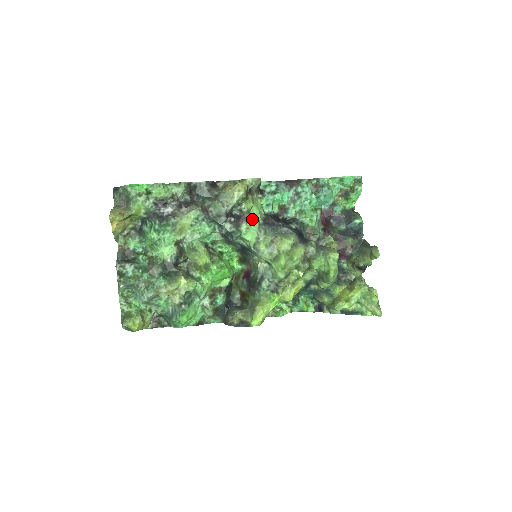
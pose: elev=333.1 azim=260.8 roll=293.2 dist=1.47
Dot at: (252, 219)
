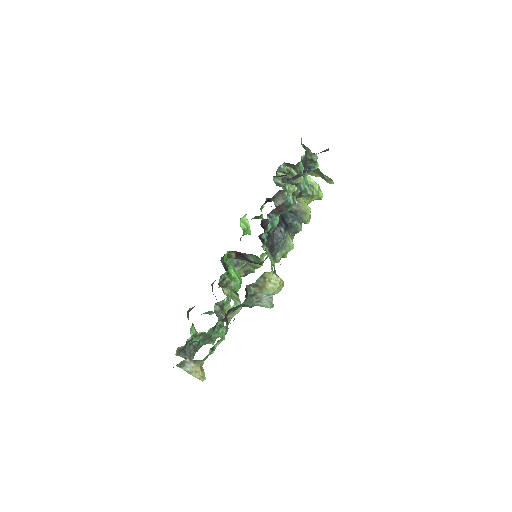
Dot at: occluded
